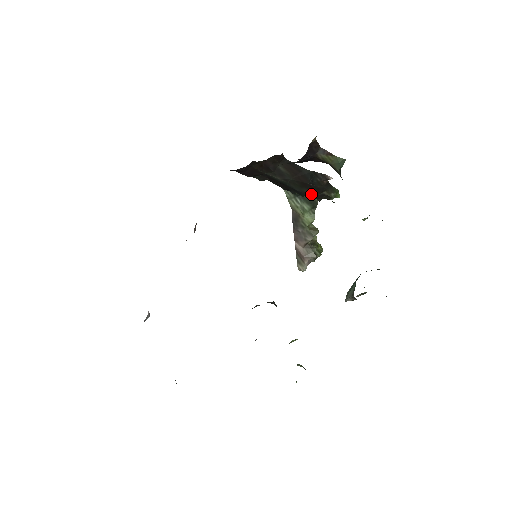
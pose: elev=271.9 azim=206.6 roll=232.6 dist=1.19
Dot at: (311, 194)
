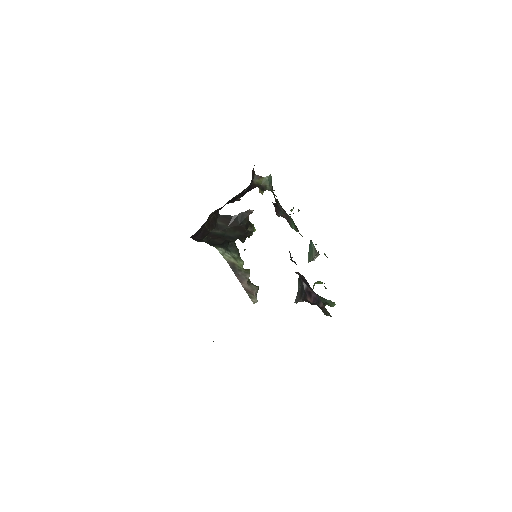
Dot at: (241, 234)
